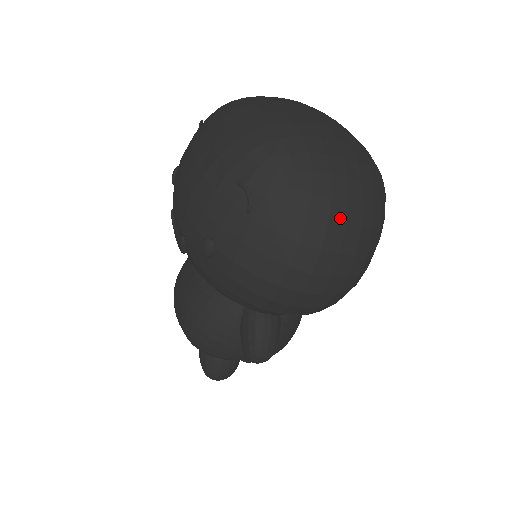
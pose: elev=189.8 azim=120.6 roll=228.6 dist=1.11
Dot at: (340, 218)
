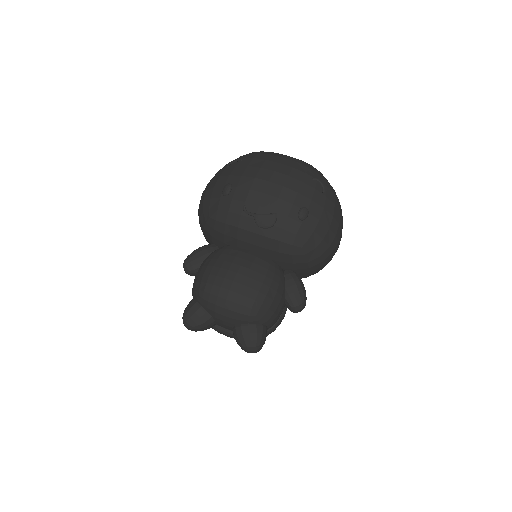
Dot at: occluded
